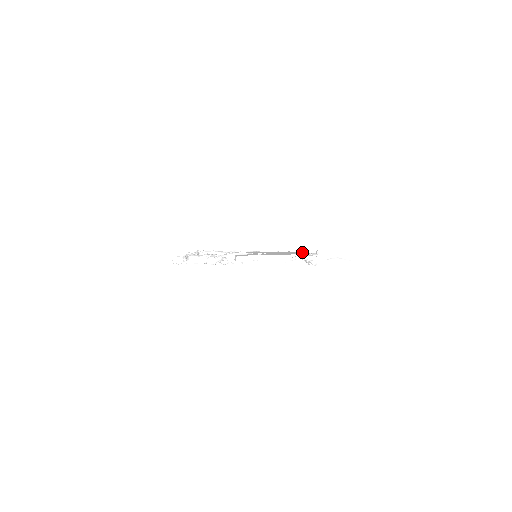
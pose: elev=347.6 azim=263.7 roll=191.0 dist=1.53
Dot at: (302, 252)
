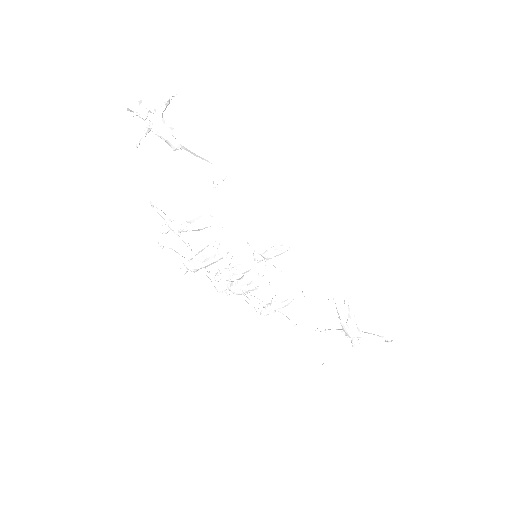
Dot at: (300, 231)
